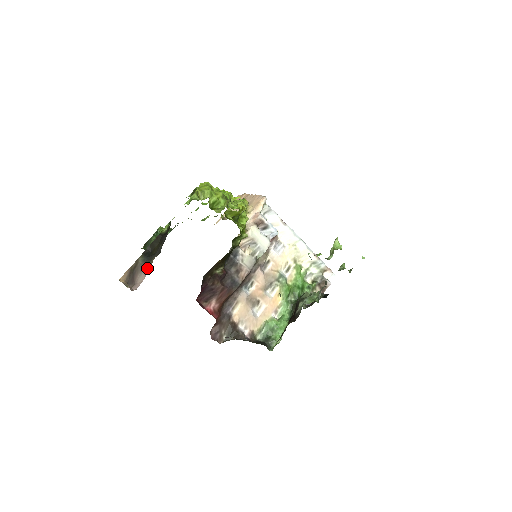
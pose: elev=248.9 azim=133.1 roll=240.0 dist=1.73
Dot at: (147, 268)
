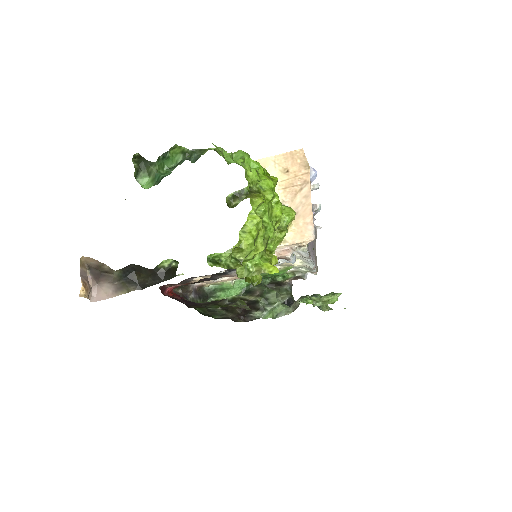
Dot at: (119, 290)
